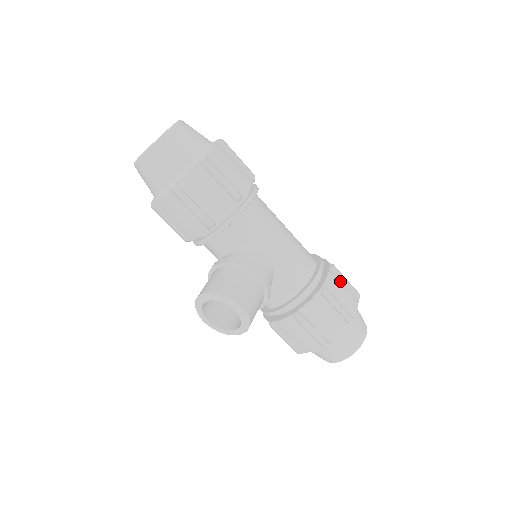
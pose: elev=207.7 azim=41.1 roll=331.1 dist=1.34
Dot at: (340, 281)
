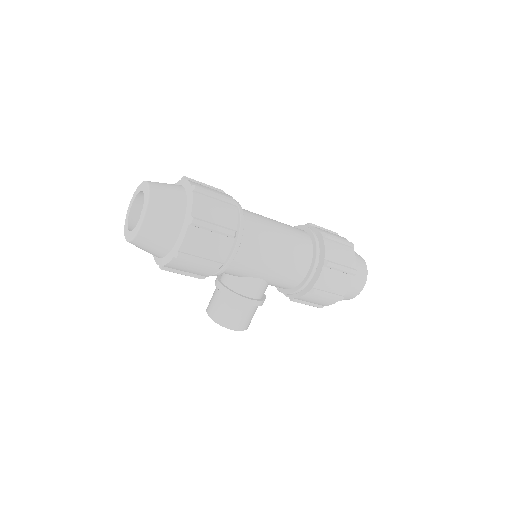
Dot at: (334, 273)
